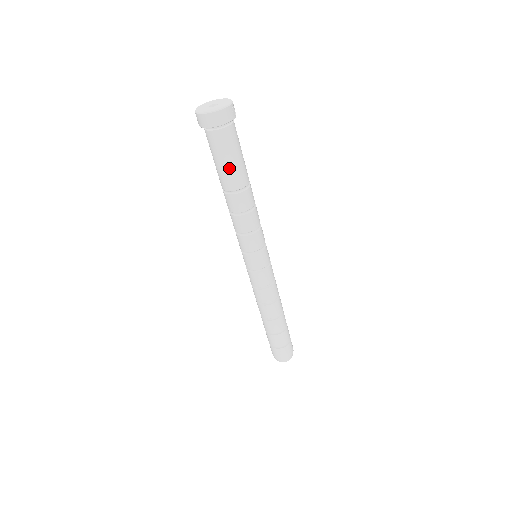
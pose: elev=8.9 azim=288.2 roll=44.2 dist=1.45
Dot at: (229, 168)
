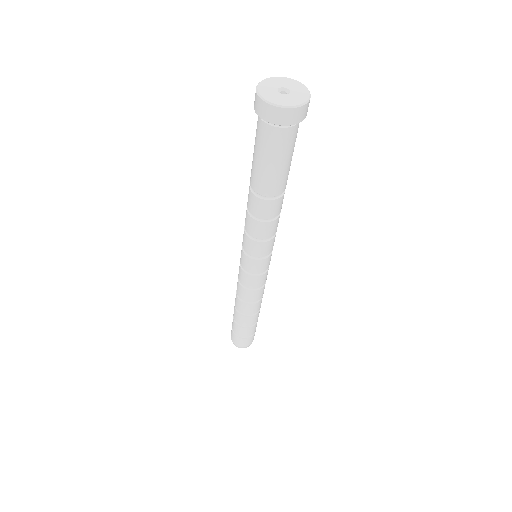
Dot at: (277, 172)
